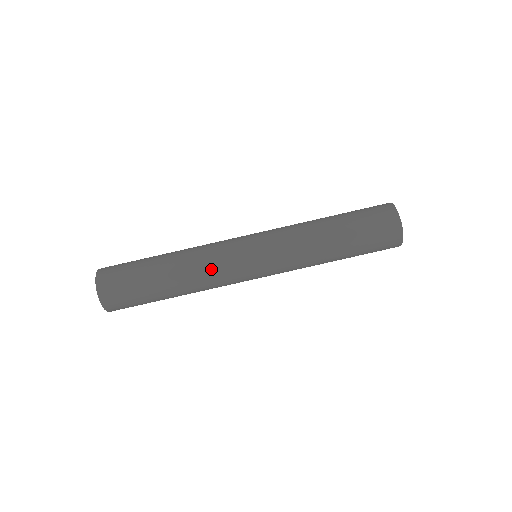
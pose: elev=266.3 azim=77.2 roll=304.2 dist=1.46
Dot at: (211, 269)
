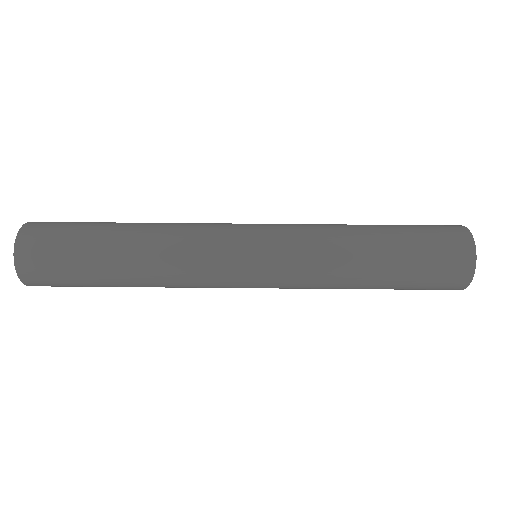
Dot at: (188, 235)
